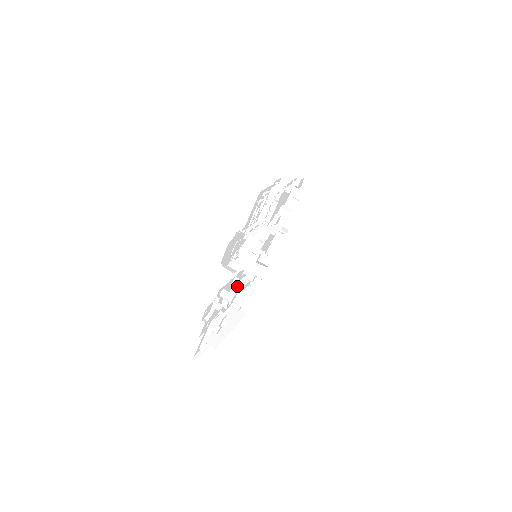
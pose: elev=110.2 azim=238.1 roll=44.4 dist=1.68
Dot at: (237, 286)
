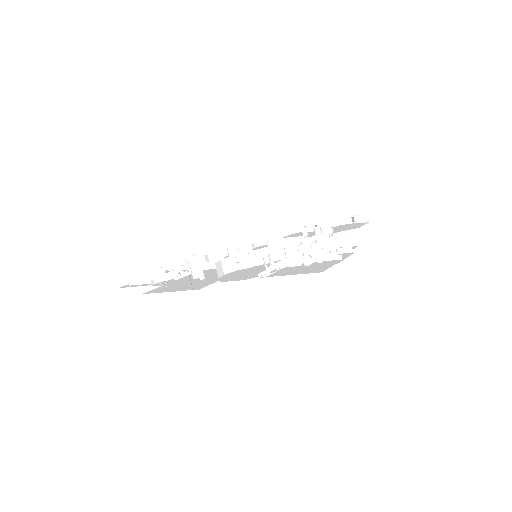
Dot at: occluded
